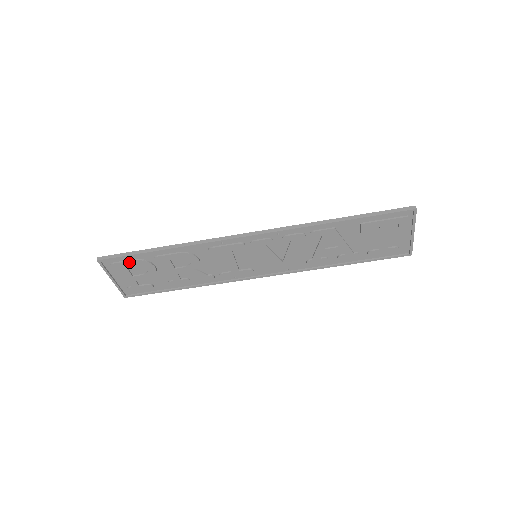
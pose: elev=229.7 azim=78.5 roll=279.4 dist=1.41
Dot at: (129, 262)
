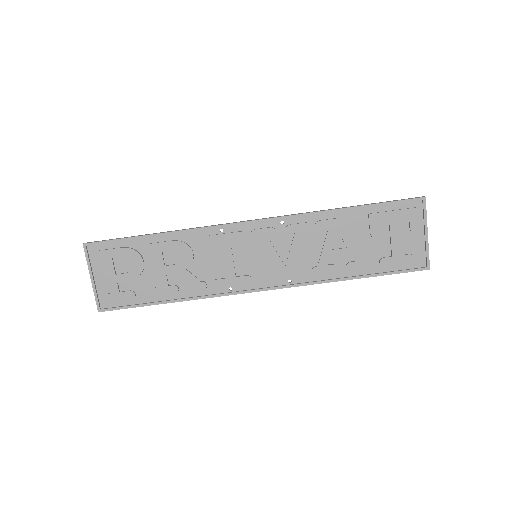
Dot at: (117, 250)
